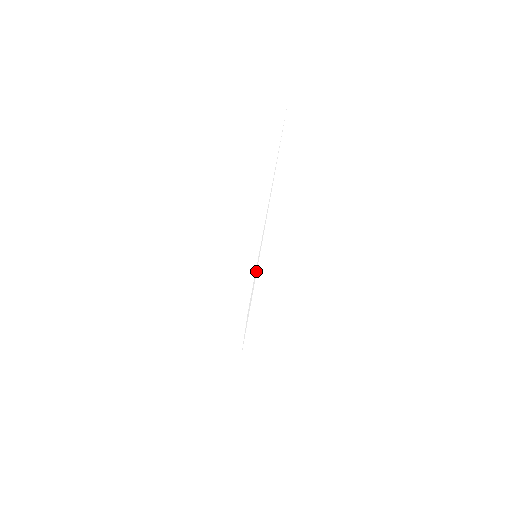
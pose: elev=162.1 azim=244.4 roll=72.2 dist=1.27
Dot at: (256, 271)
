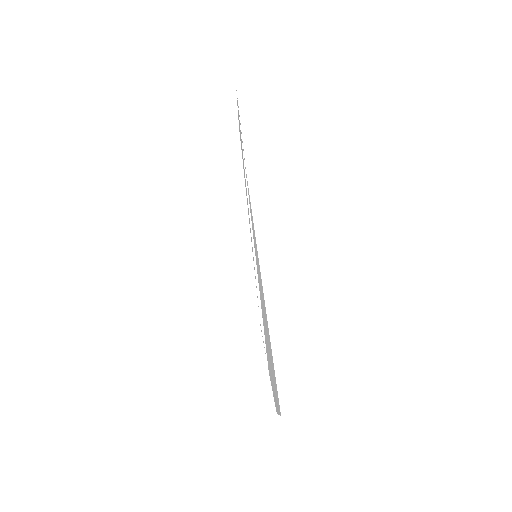
Dot at: (256, 273)
